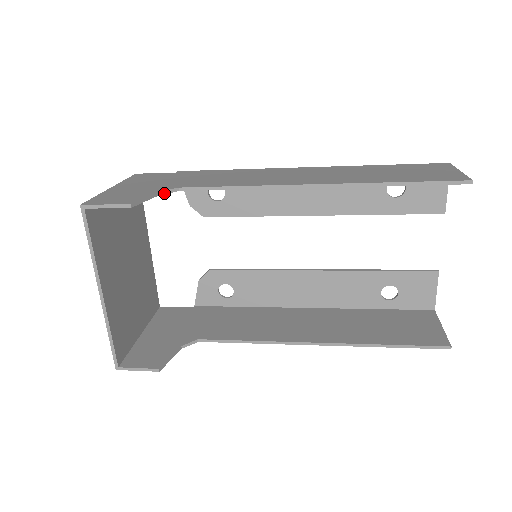
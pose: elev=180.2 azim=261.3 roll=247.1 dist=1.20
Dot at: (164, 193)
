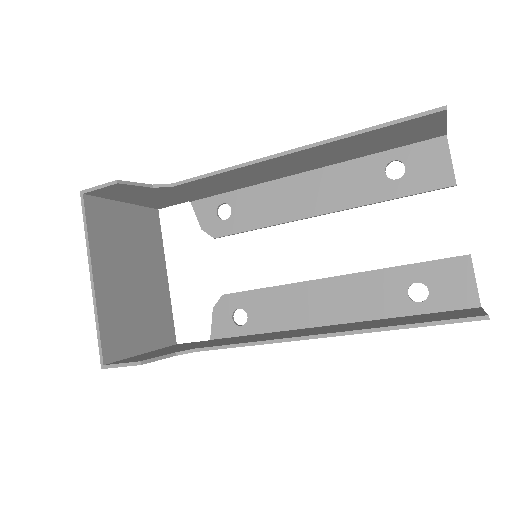
Dot at: (158, 187)
